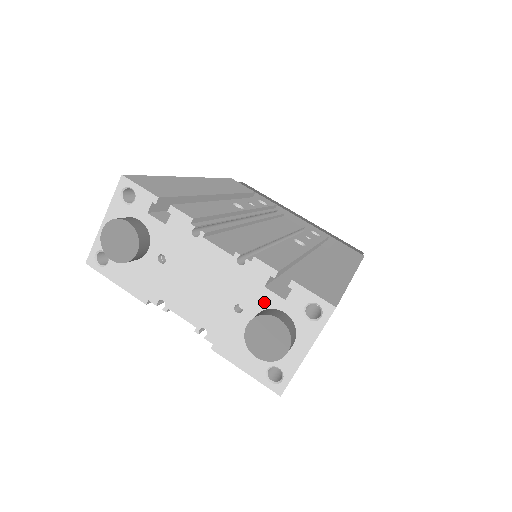
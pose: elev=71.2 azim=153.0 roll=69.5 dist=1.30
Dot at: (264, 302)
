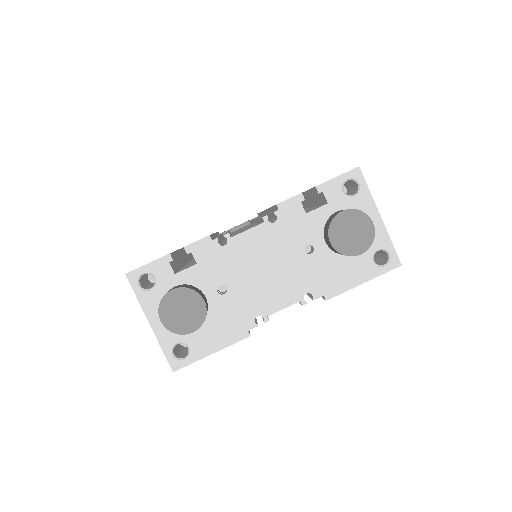
Dot at: (318, 223)
